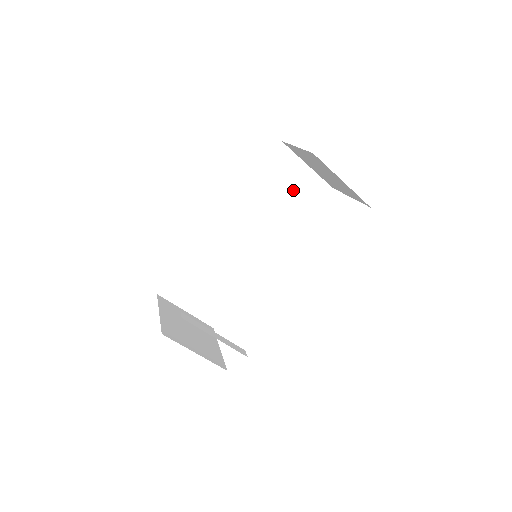
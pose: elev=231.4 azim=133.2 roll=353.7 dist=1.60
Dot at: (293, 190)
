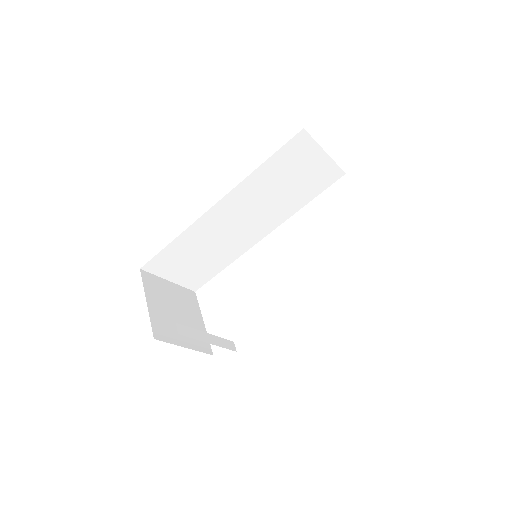
Dot at: (303, 176)
